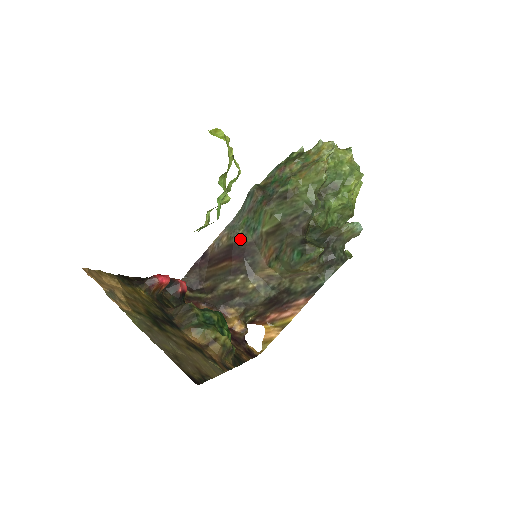
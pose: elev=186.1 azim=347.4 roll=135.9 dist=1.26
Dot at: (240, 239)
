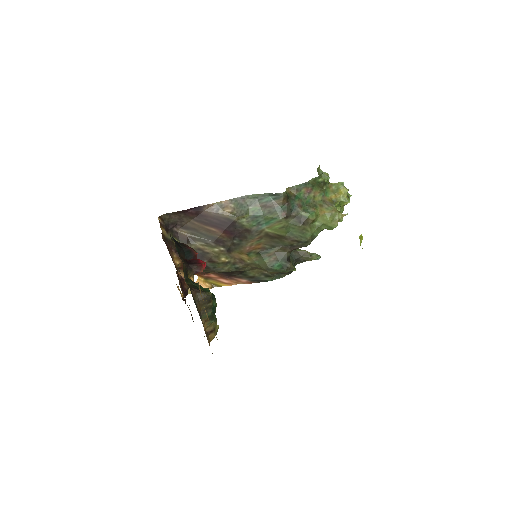
Dot at: (242, 222)
